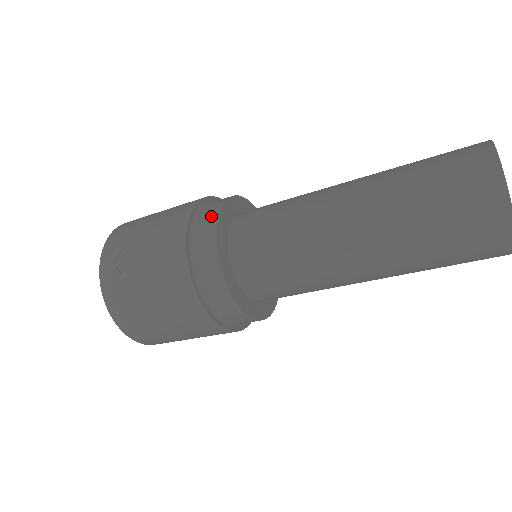
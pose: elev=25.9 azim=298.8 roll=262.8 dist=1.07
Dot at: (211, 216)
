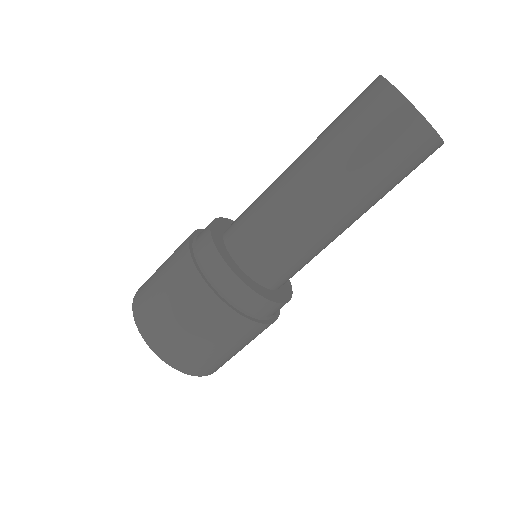
Dot at: occluded
